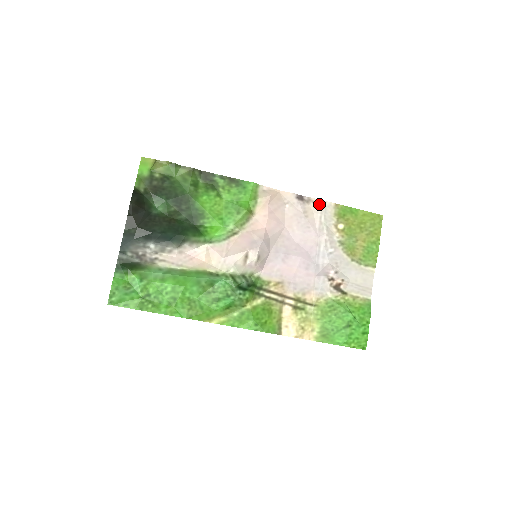
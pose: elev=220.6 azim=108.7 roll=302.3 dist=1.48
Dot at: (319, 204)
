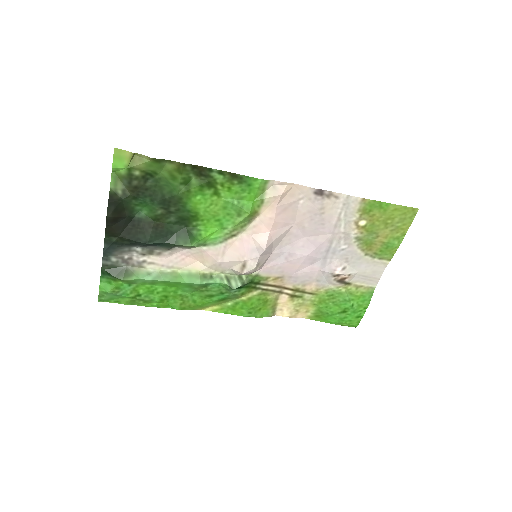
Dot at: (342, 199)
